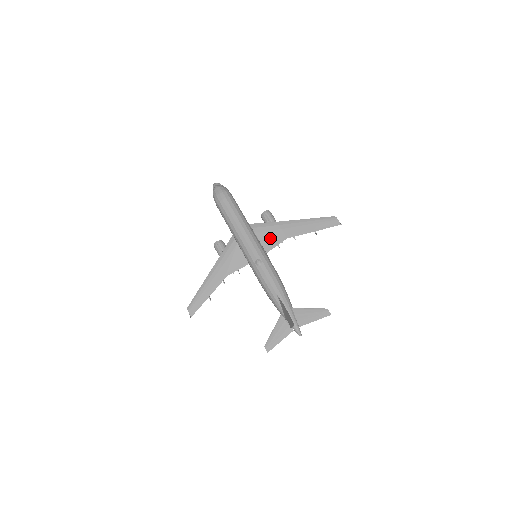
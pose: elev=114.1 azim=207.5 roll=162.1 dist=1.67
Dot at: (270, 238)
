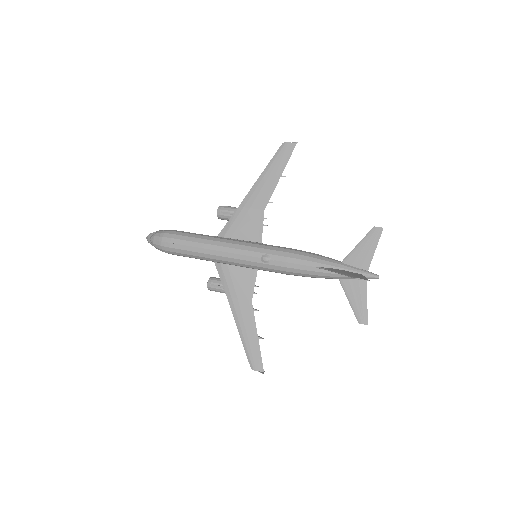
Dot at: (249, 227)
